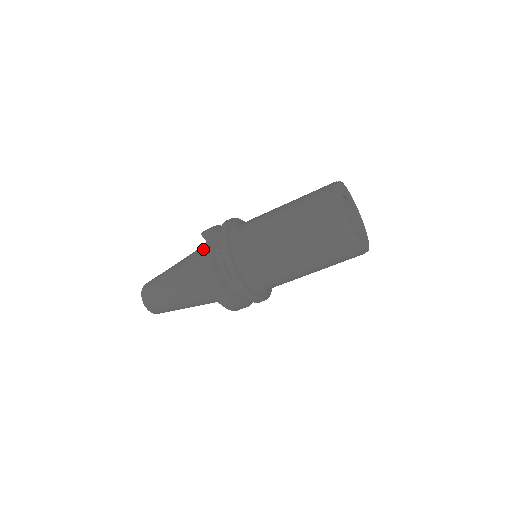
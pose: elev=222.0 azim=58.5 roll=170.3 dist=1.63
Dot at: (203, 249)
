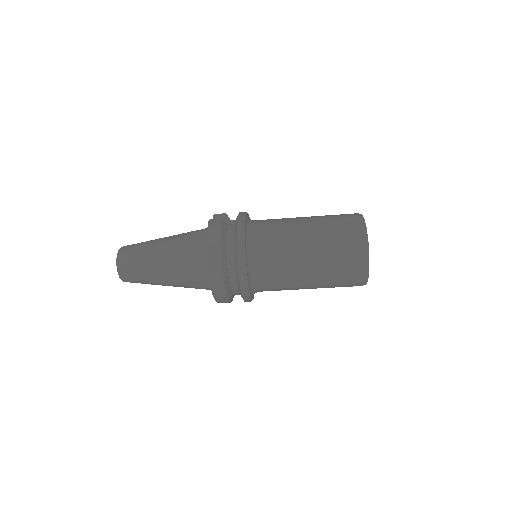
Dot at: (217, 221)
